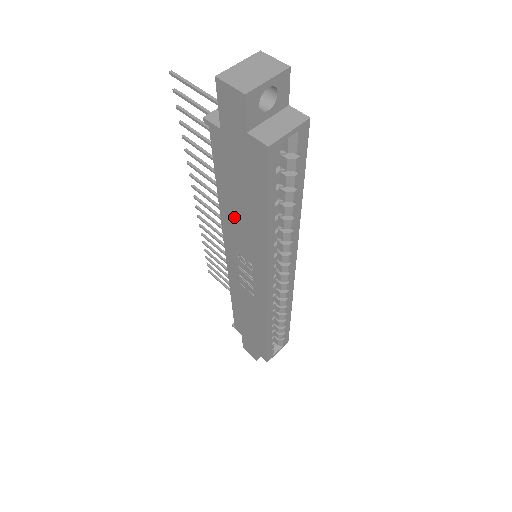
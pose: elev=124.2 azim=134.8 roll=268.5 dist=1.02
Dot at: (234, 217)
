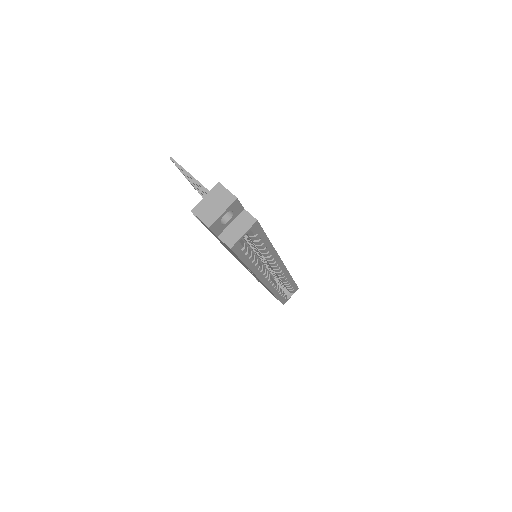
Dot at: occluded
